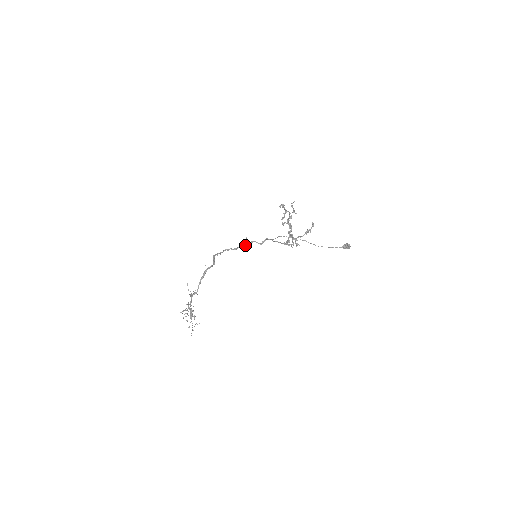
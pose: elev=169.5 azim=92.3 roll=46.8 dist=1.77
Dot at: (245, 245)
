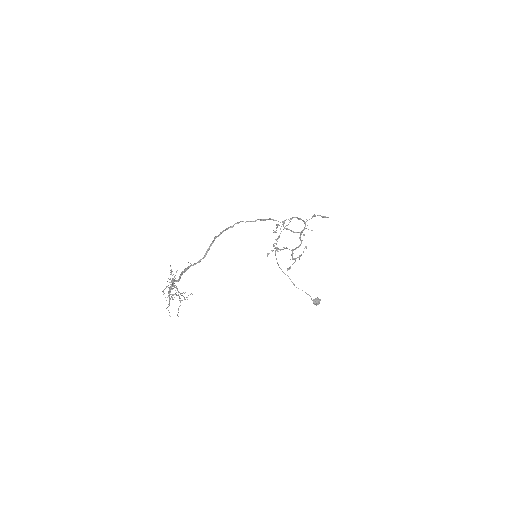
Dot at: (266, 219)
